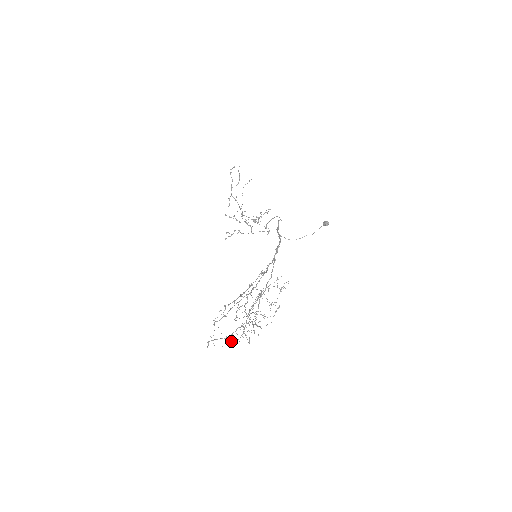
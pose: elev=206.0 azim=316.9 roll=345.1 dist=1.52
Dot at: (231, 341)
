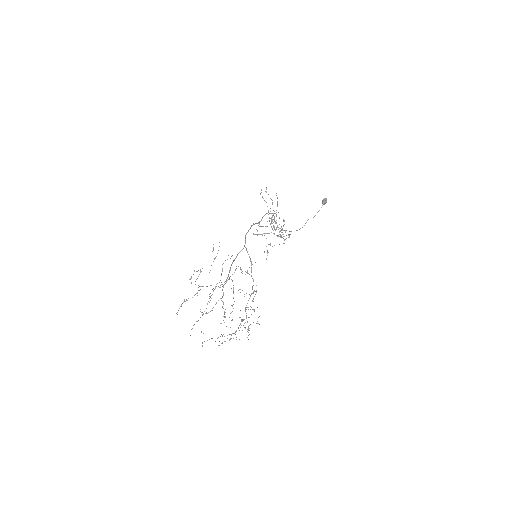
Dot at: occluded
